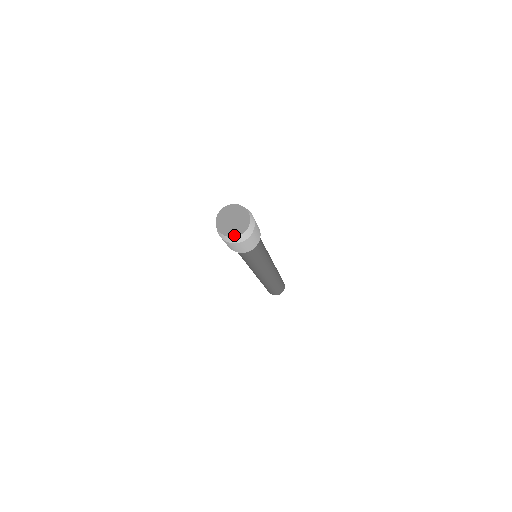
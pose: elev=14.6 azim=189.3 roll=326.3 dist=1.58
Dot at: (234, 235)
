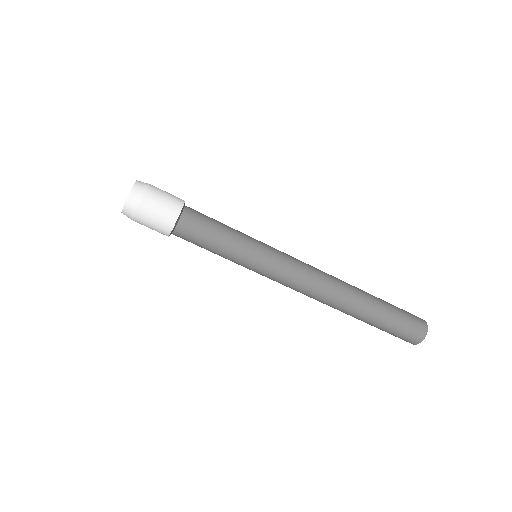
Dot at: (123, 208)
